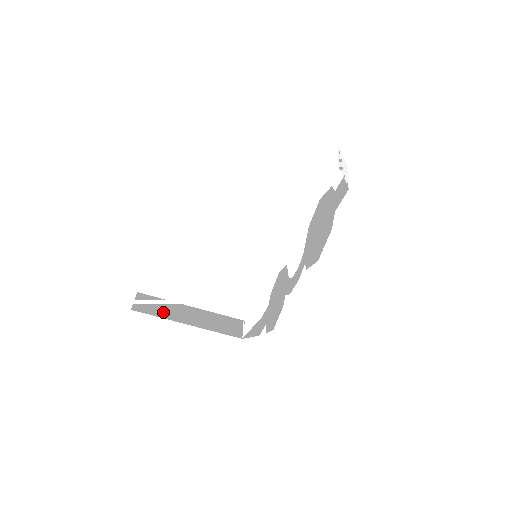
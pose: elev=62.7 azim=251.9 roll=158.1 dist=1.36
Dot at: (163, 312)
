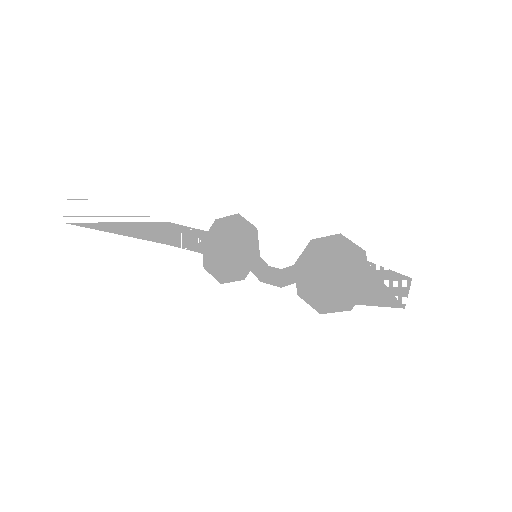
Dot at: (97, 221)
